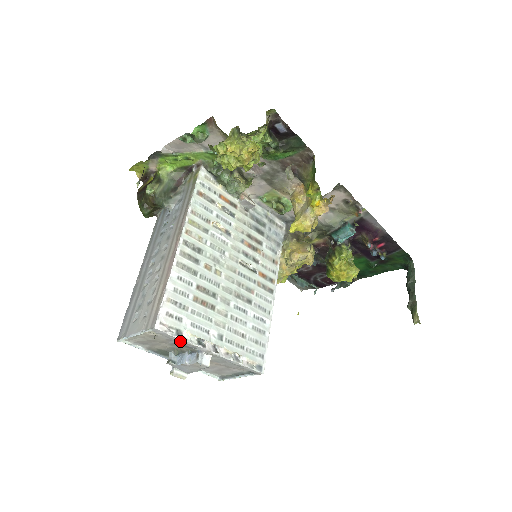
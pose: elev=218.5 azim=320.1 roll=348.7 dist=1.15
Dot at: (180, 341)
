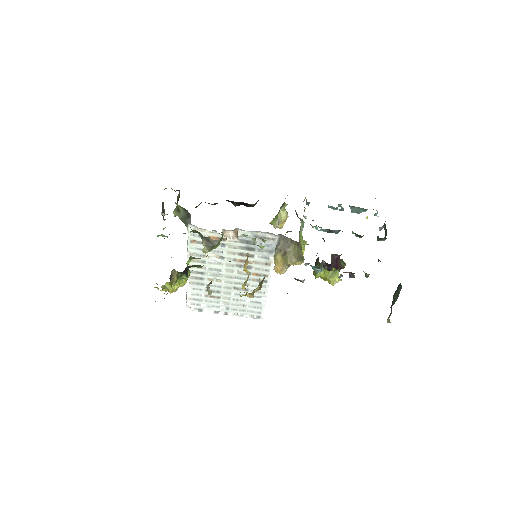
Dot at: (204, 311)
